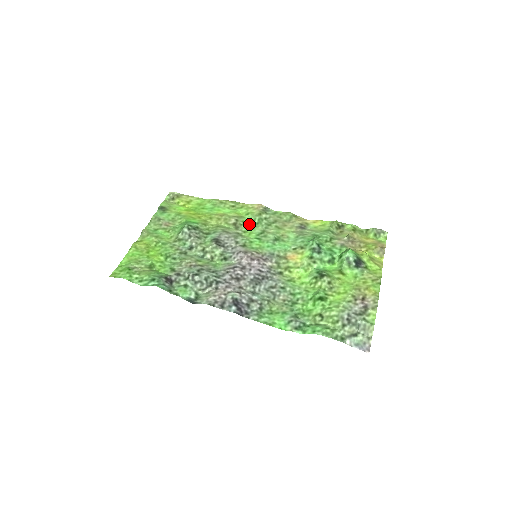
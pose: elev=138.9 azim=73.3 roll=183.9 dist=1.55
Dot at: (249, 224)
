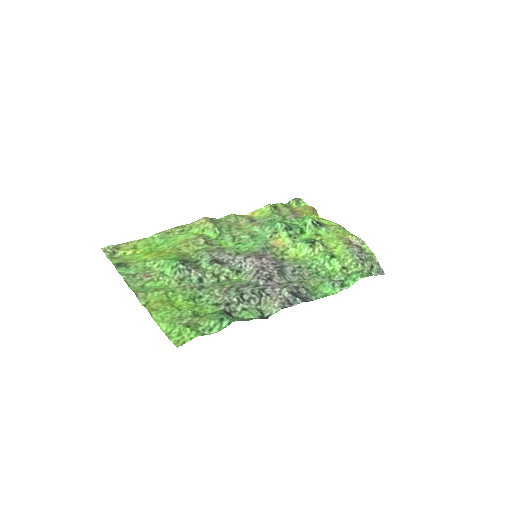
Dot at: (215, 237)
